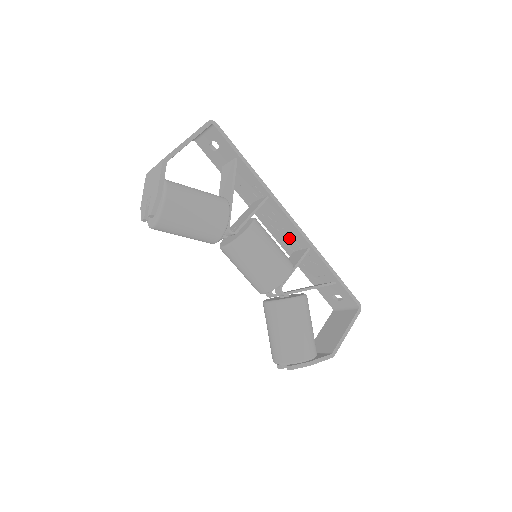
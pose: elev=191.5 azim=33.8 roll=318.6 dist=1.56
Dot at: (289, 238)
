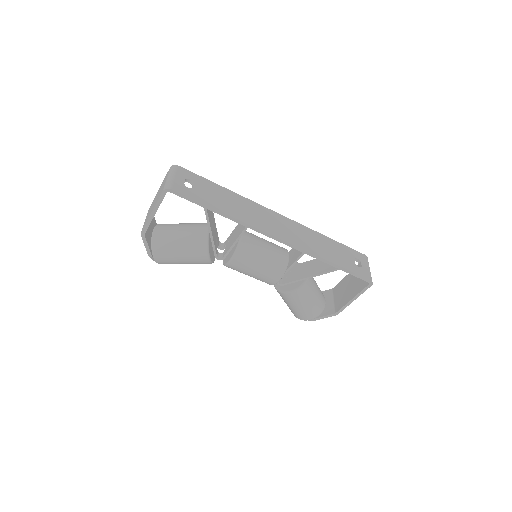
Dot at: occluded
